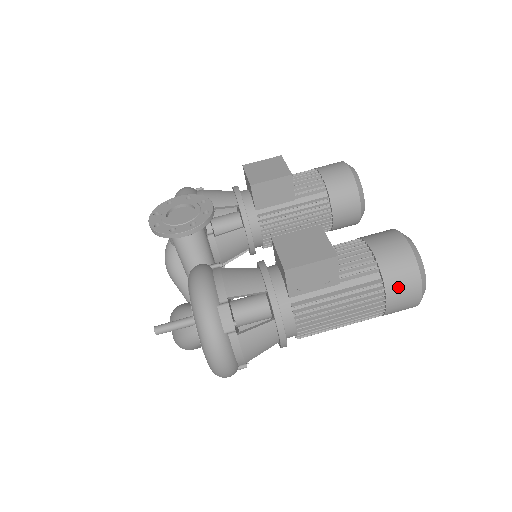
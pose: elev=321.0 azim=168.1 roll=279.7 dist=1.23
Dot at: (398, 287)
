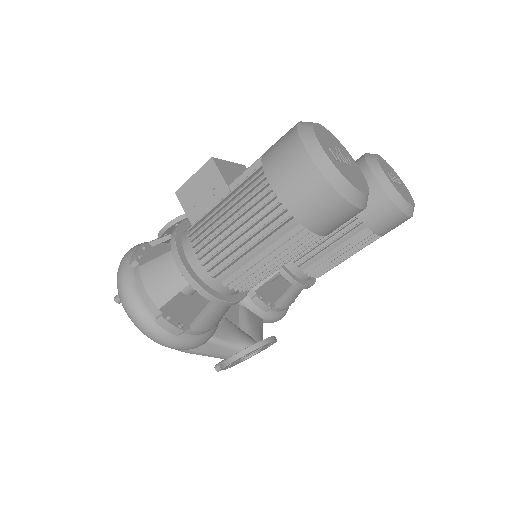
Dot at: (276, 160)
